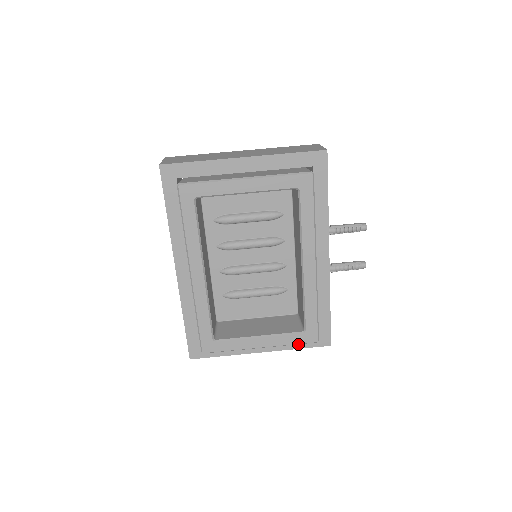
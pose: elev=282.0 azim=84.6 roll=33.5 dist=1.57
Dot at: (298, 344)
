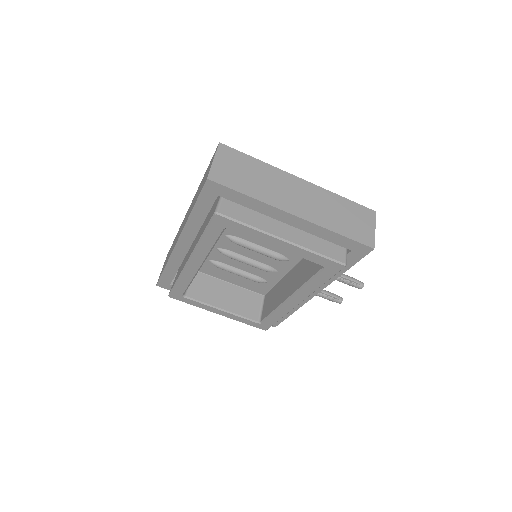
Dot at: occluded
